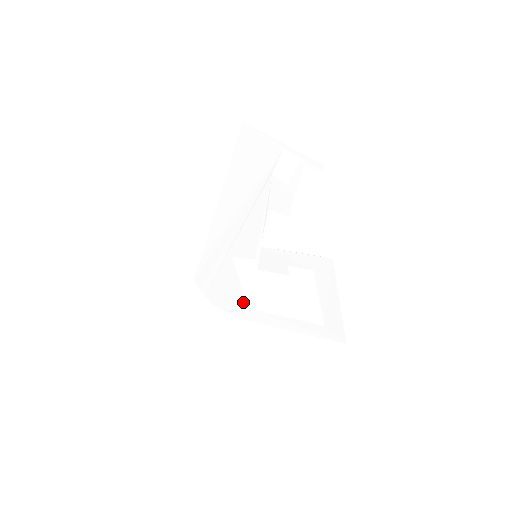
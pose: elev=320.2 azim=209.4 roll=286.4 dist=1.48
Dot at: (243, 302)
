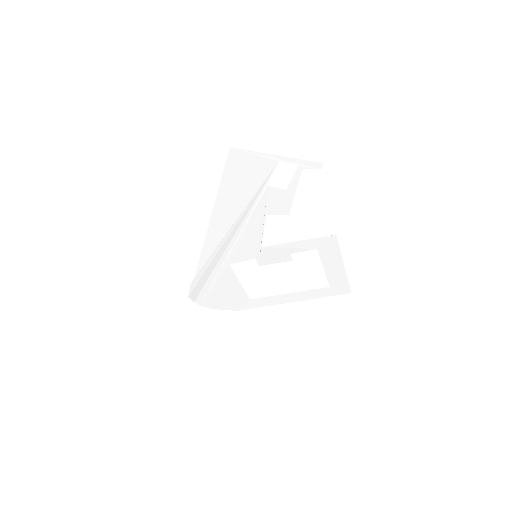
Dot at: (244, 296)
